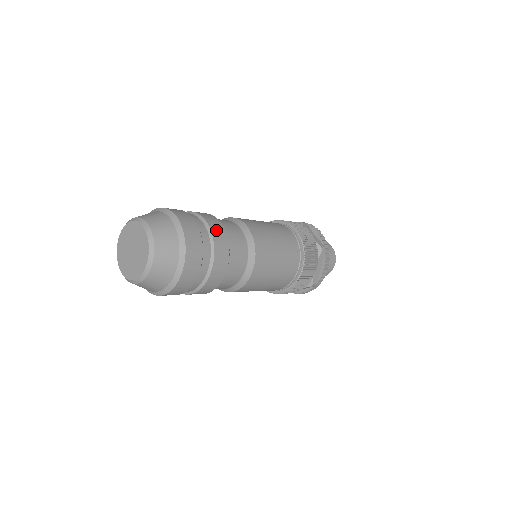
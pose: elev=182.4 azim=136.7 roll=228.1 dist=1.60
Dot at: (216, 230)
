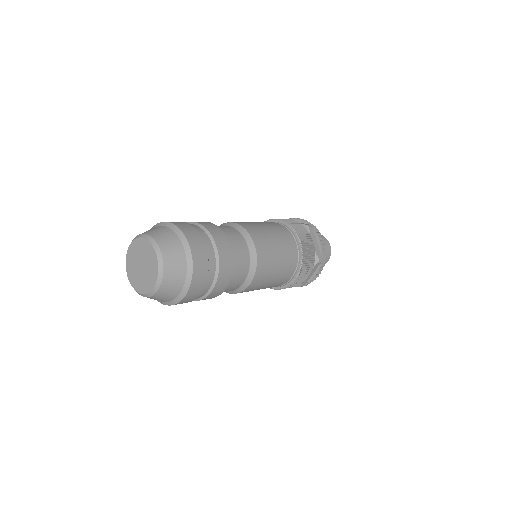
Dot at: (206, 224)
